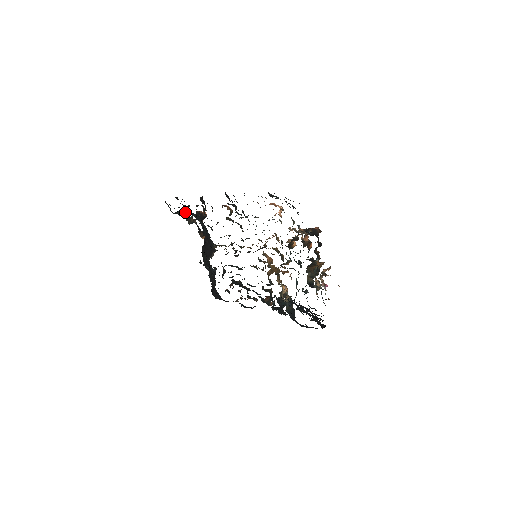
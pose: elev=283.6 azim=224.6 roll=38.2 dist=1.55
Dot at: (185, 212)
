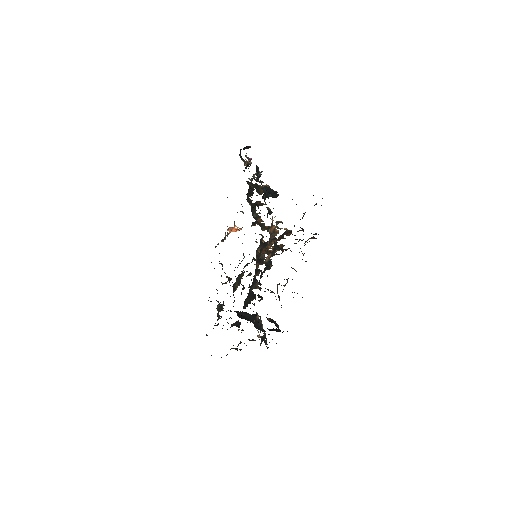
Dot at: occluded
